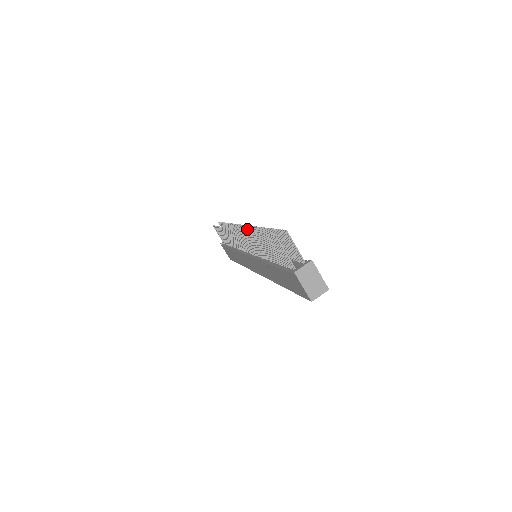
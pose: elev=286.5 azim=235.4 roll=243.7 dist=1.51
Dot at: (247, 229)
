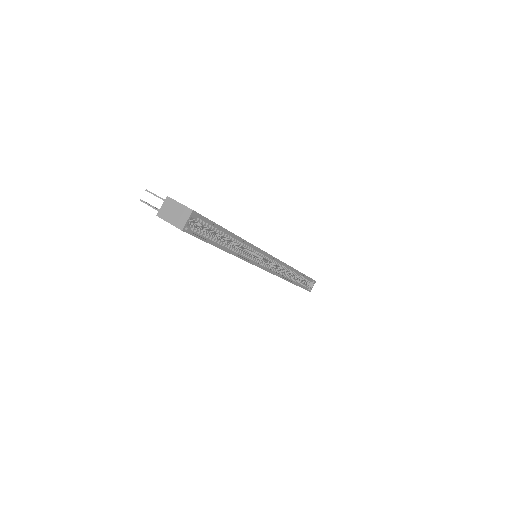
Dot at: occluded
